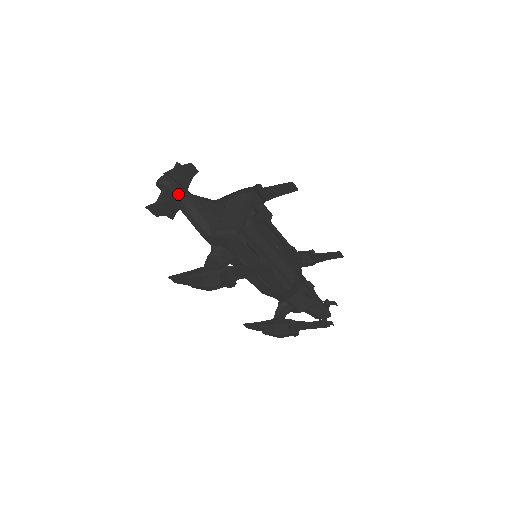
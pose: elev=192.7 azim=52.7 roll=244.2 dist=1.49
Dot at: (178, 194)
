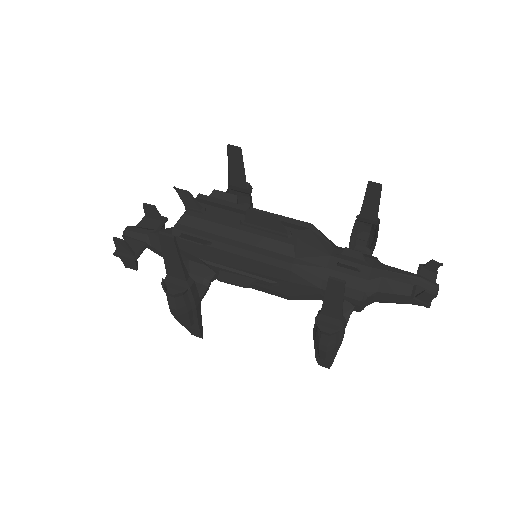
Dot at: (138, 236)
